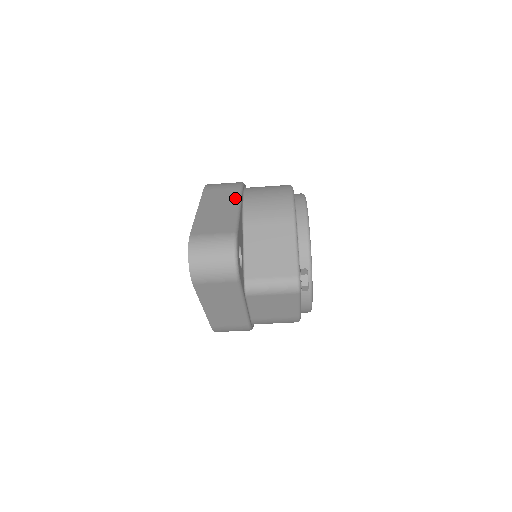
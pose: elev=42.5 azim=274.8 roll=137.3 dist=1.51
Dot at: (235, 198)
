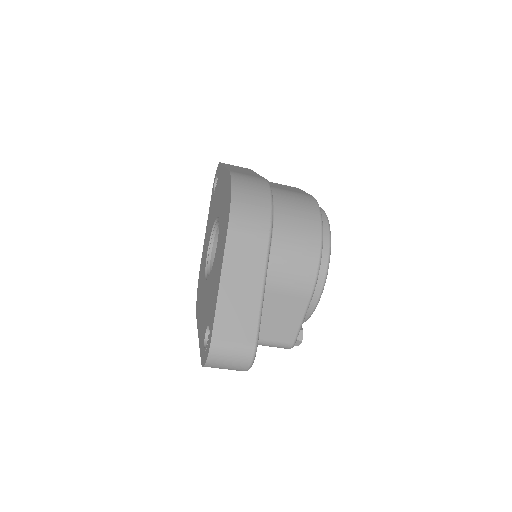
Dot at: (262, 265)
